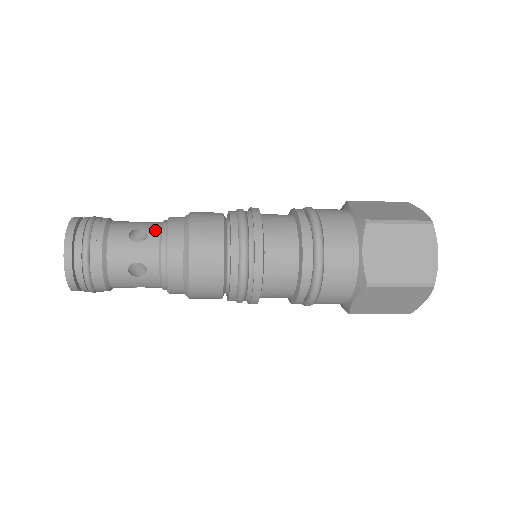
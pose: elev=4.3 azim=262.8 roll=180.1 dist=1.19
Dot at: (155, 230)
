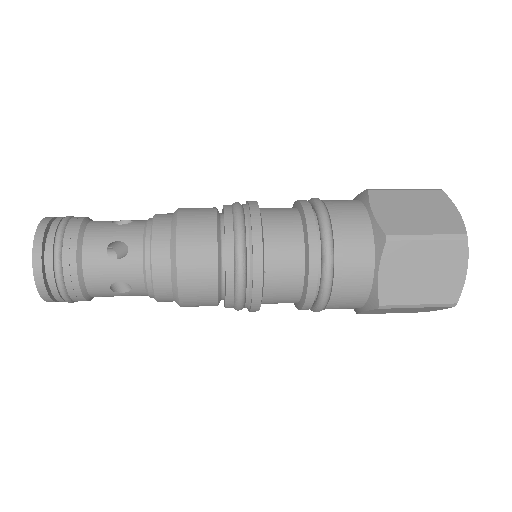
Dot at: (137, 242)
